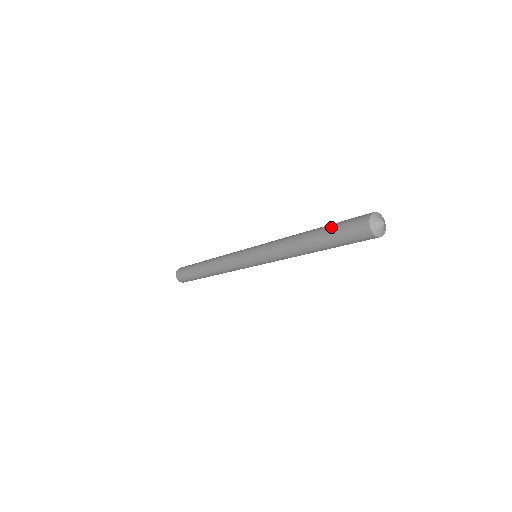
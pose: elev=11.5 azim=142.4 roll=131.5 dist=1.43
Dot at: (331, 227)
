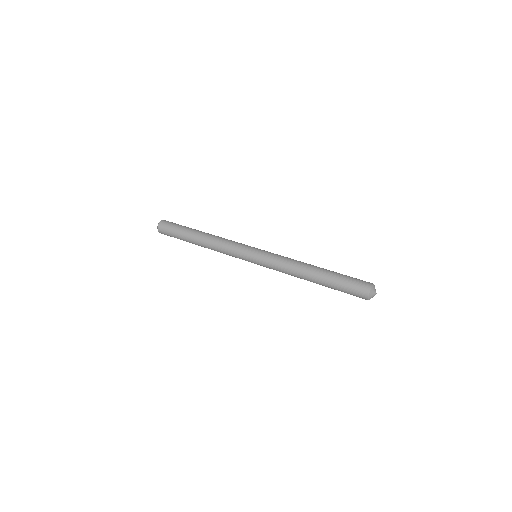
Dot at: (336, 285)
